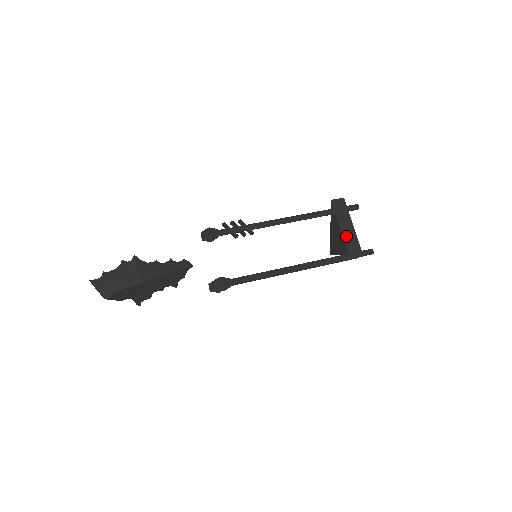
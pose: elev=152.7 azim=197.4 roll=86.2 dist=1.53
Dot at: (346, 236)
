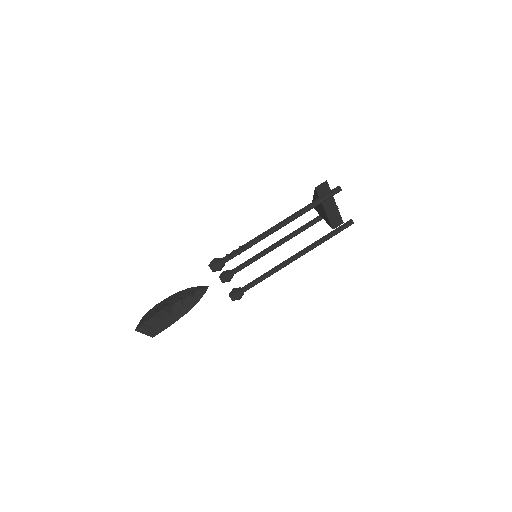
Dot at: (330, 215)
